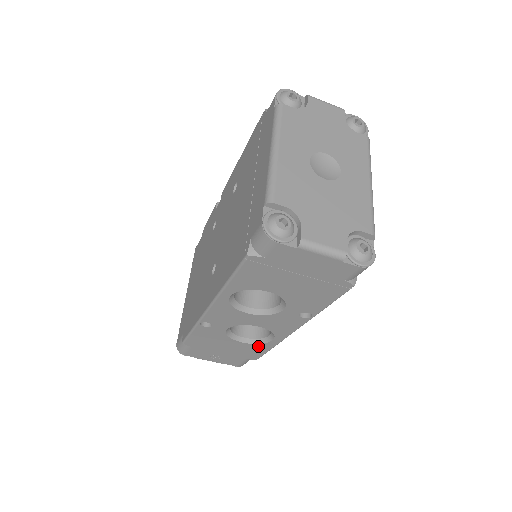
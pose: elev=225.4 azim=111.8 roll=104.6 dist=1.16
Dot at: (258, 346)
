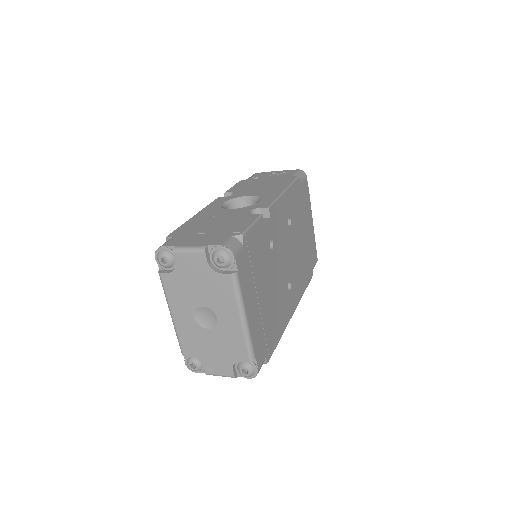
Dot at: occluded
